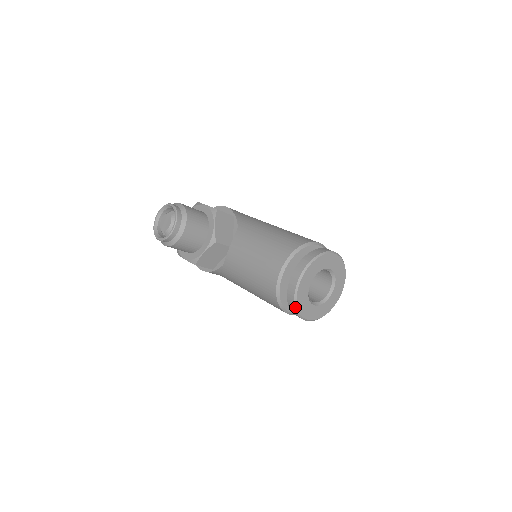
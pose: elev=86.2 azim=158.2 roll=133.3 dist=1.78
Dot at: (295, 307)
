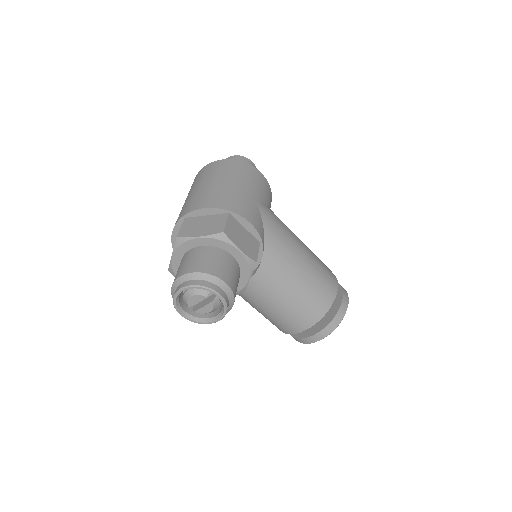
Dot at: occluded
